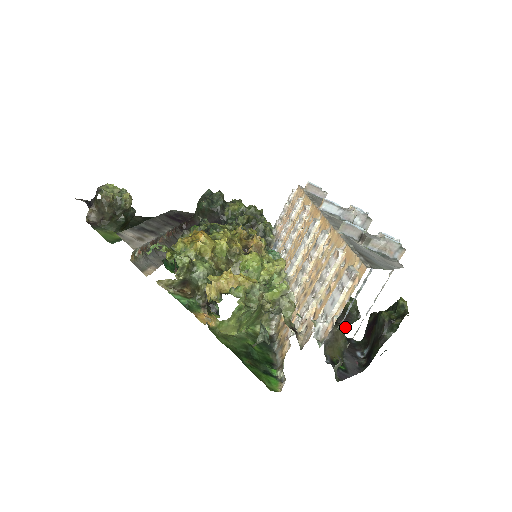
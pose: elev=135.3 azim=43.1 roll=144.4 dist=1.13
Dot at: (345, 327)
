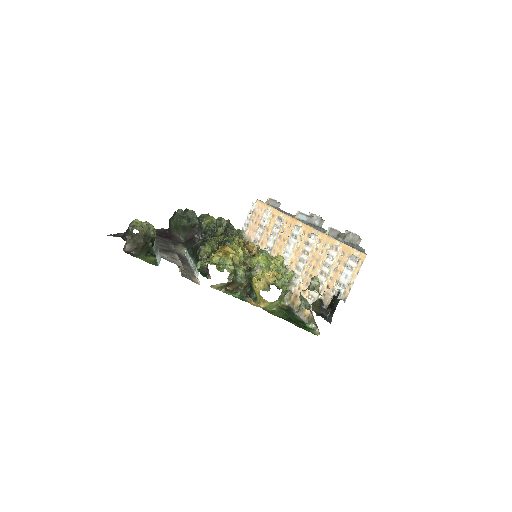
Dot at: occluded
